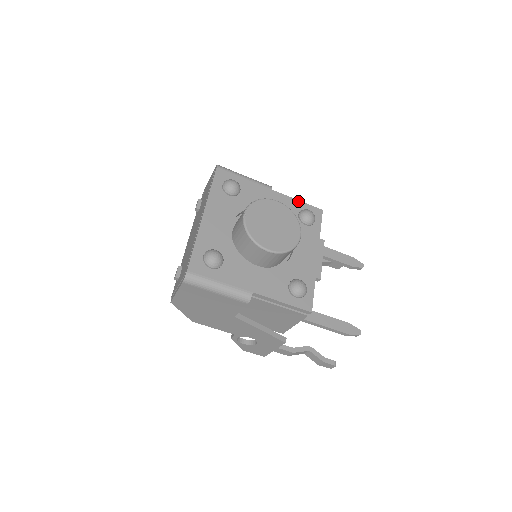
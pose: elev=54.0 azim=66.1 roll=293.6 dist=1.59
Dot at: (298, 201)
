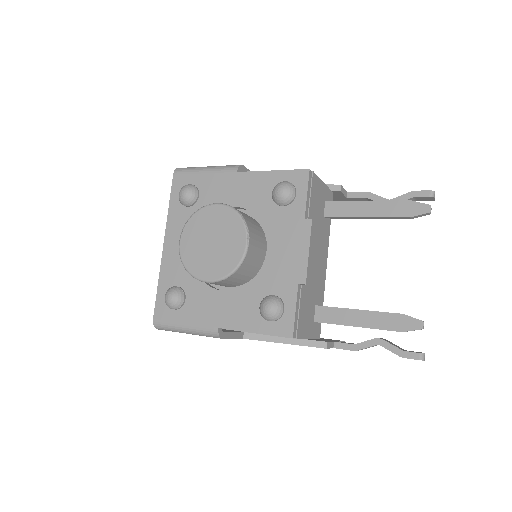
Dot at: (272, 172)
